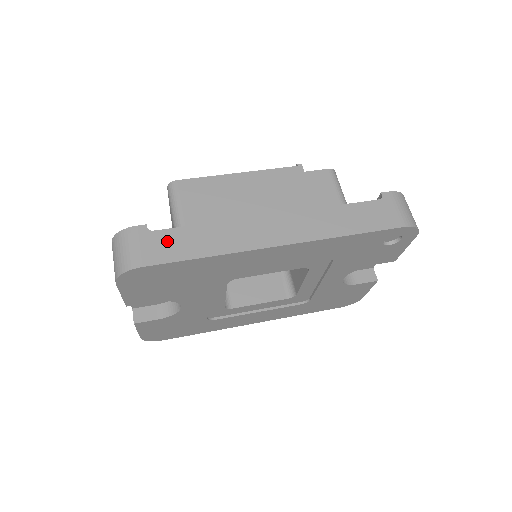
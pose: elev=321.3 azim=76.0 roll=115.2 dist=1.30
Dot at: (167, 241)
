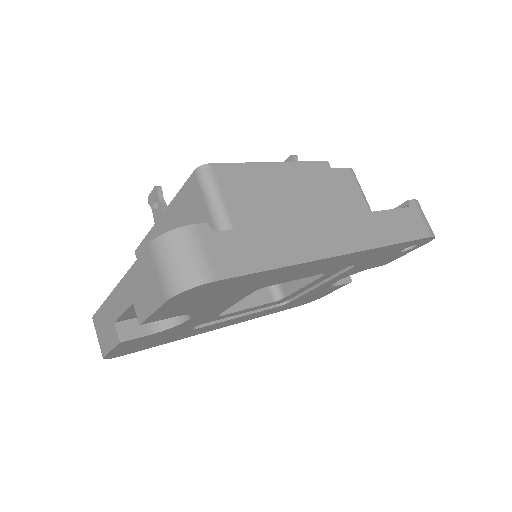
Dot at: (237, 246)
